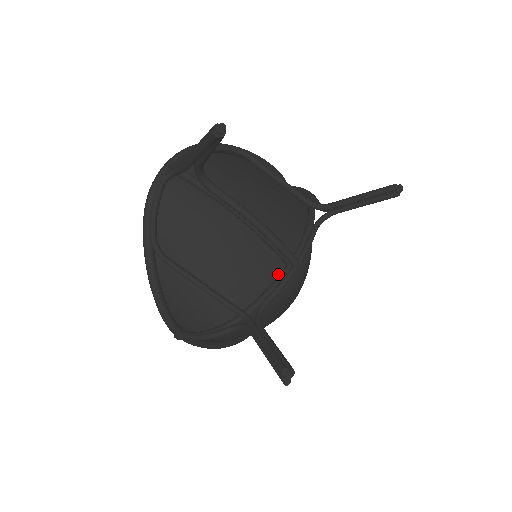
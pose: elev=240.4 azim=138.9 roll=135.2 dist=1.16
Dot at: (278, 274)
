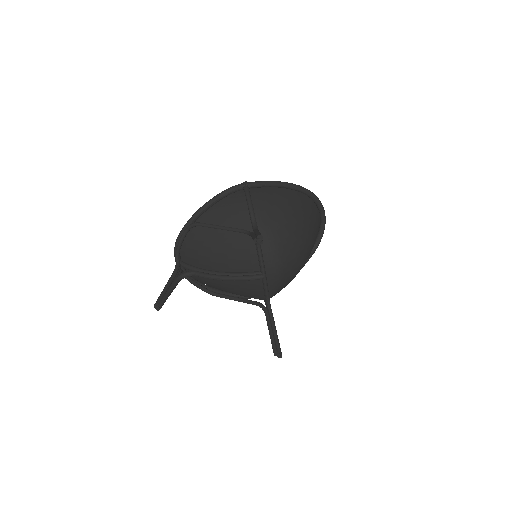
Dot at: occluded
